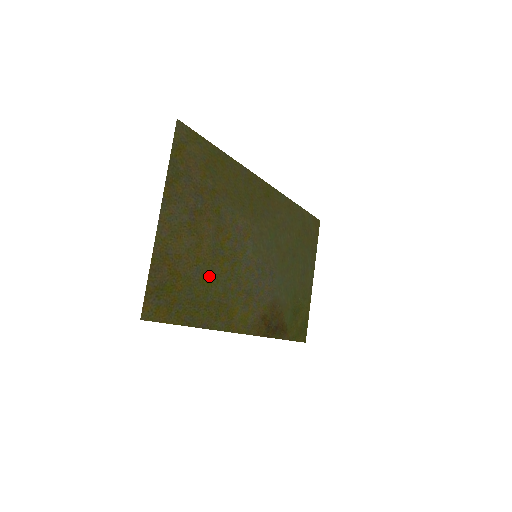
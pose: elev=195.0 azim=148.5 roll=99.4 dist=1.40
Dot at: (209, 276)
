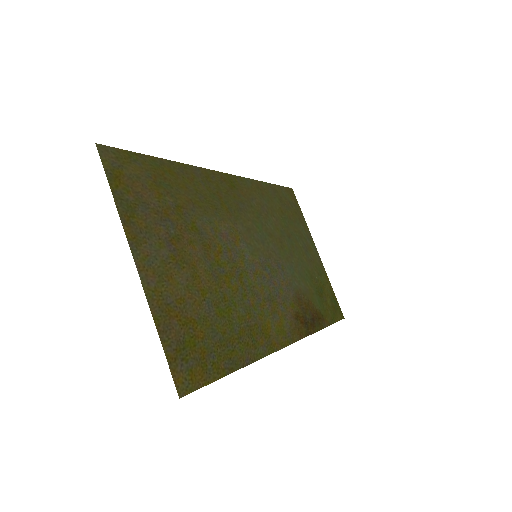
Dot at: (223, 304)
